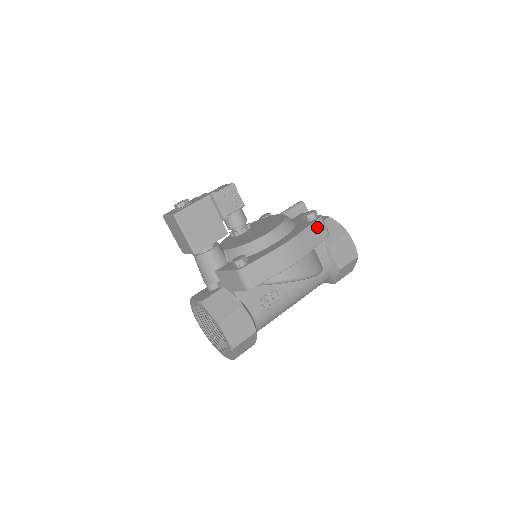
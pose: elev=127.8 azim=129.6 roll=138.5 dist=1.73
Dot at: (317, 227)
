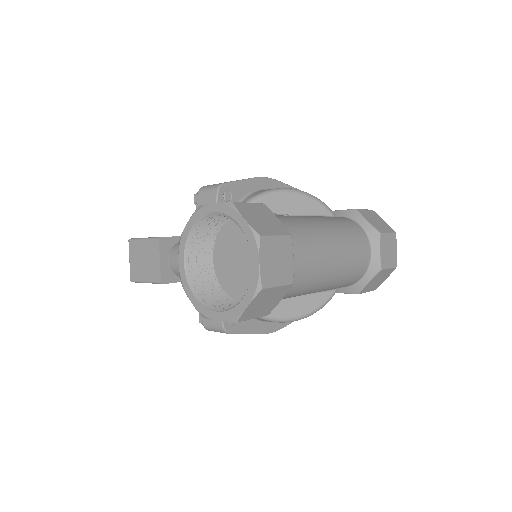
Dot at: occluded
